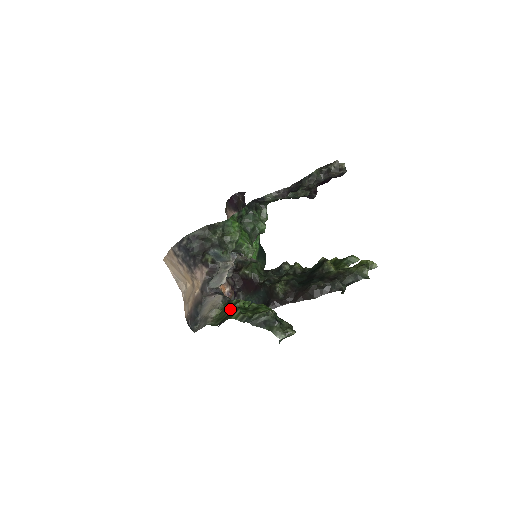
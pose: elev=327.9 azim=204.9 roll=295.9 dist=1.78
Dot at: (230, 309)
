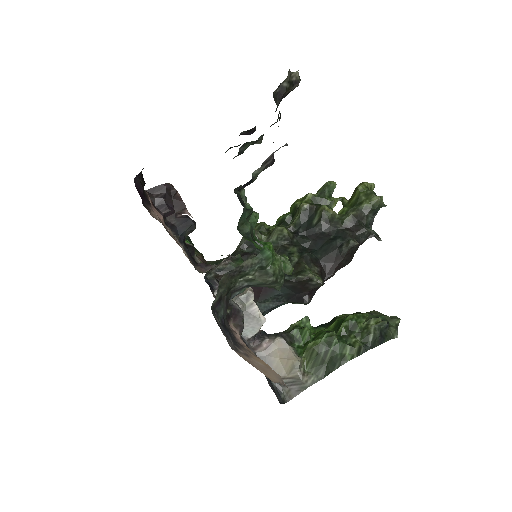
Dot at: (328, 350)
